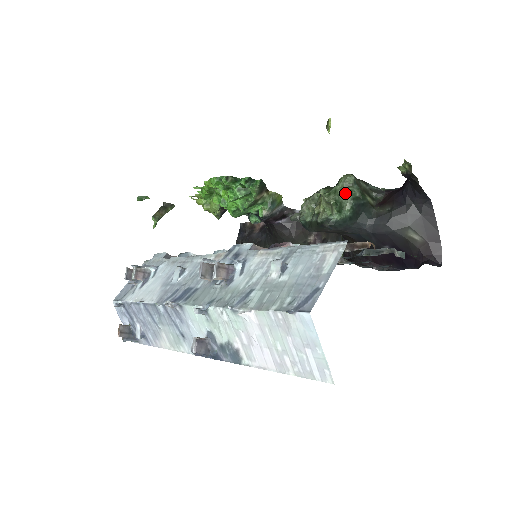
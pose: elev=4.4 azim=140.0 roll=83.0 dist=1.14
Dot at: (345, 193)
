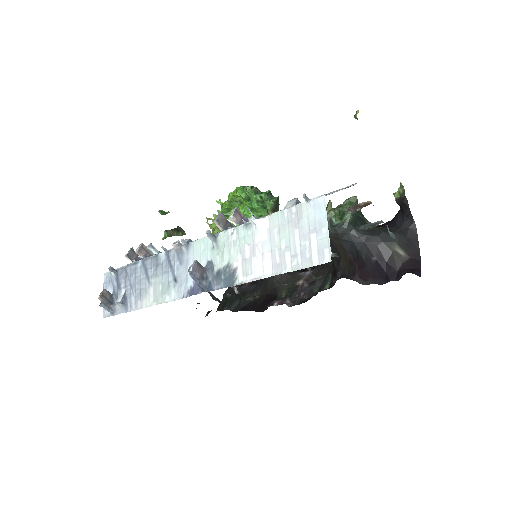
Dot at: (348, 206)
